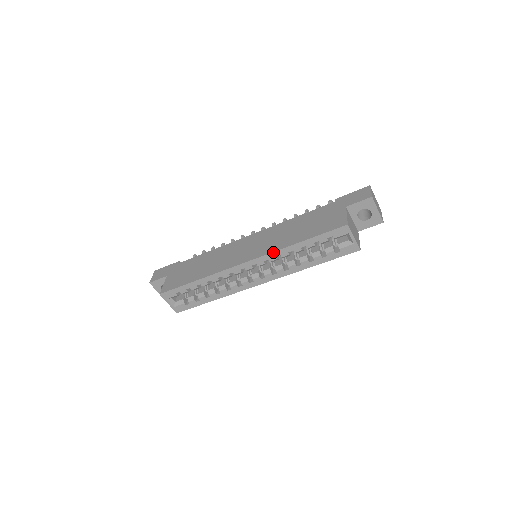
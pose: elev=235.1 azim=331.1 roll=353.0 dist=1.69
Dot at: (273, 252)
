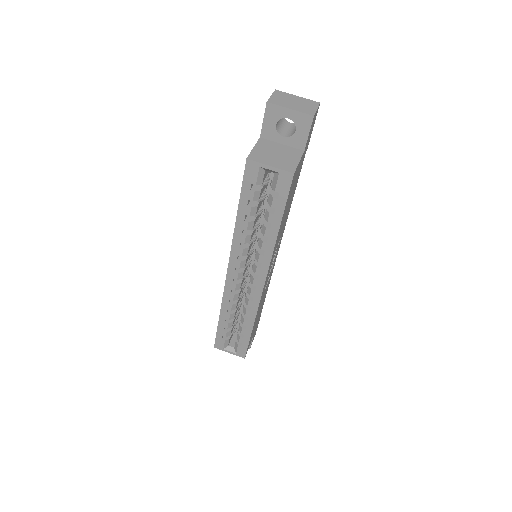
Dot at: (232, 245)
